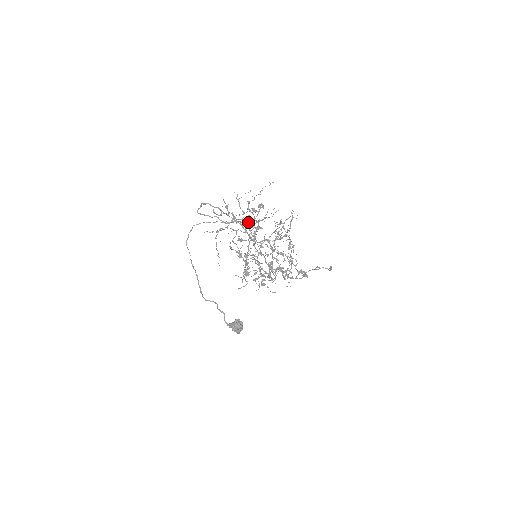
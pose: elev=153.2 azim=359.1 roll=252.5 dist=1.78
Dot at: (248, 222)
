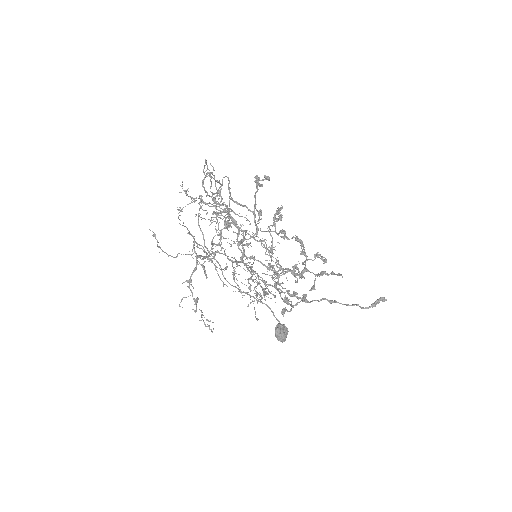
Dot at: occluded
